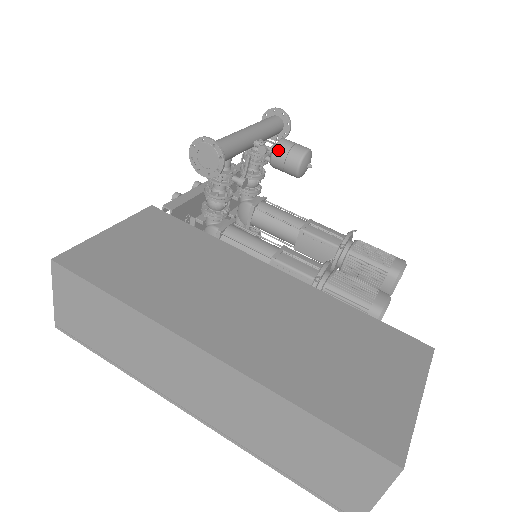
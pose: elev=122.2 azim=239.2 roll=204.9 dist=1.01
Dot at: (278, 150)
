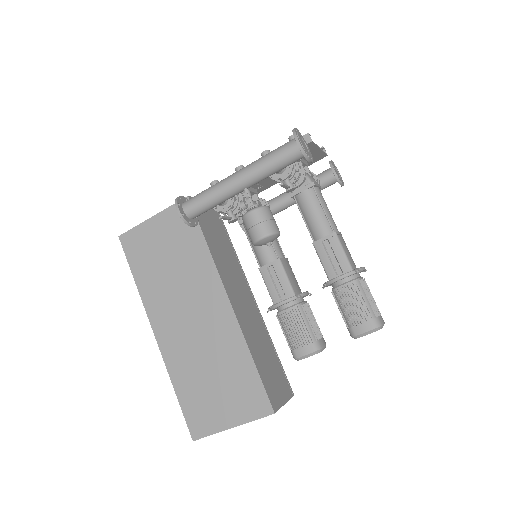
Dot at: occluded
